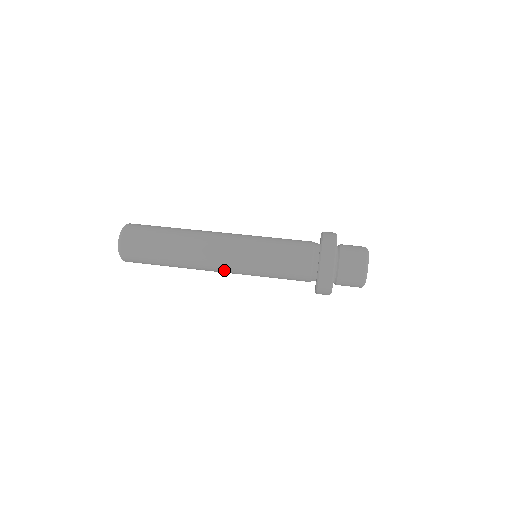
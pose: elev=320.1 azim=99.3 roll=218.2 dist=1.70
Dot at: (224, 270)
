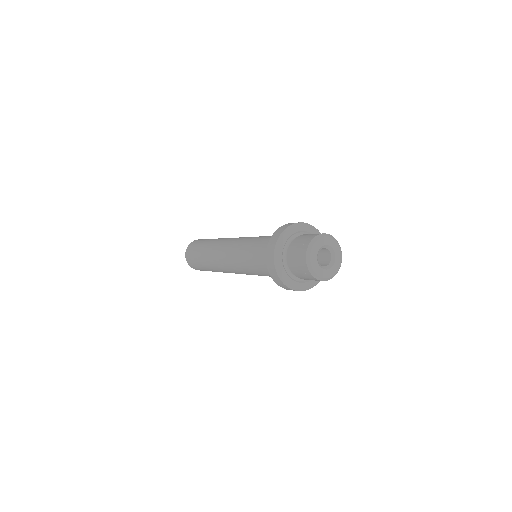
Dot at: (226, 261)
